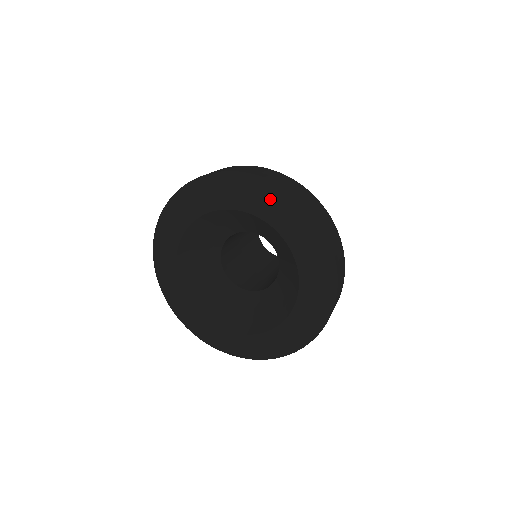
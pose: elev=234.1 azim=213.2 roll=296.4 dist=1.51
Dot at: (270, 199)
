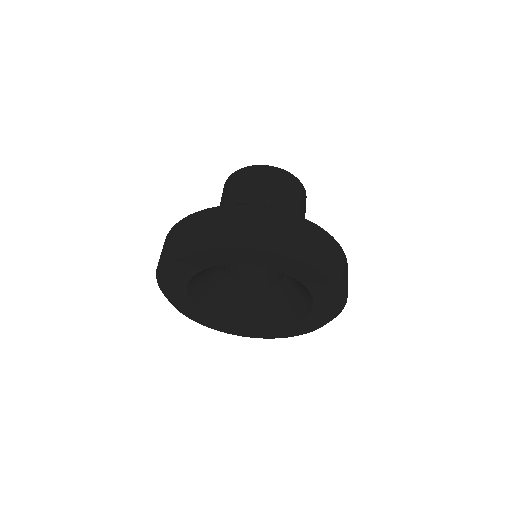
Dot at: (333, 294)
